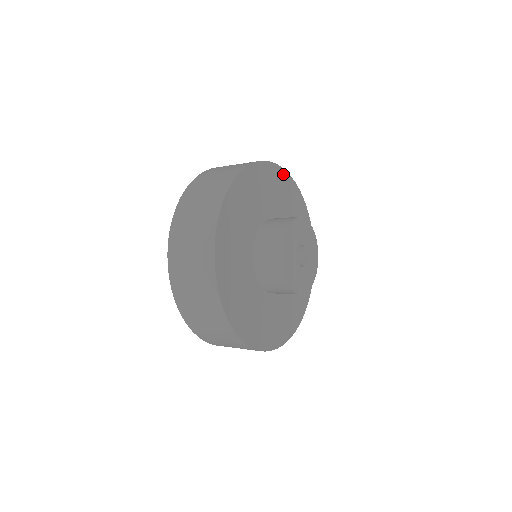
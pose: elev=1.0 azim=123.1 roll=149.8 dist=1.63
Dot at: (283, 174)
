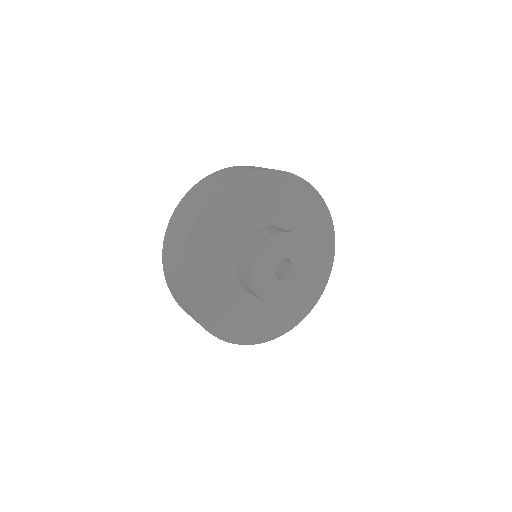
Dot at: (219, 198)
